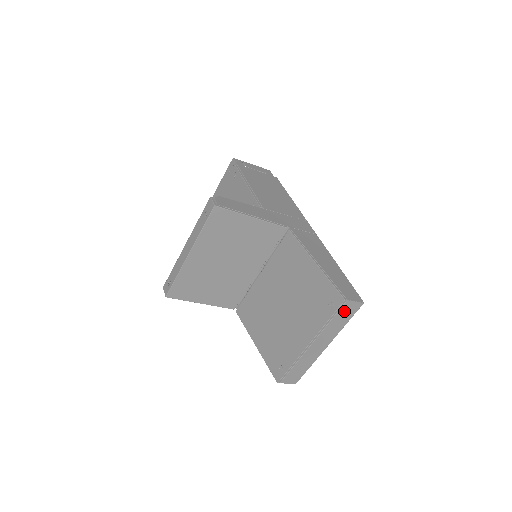
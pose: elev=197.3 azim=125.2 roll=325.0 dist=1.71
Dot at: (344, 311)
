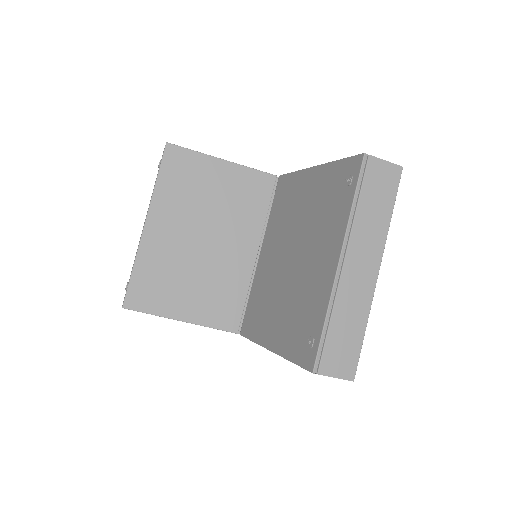
Dot at: (374, 182)
